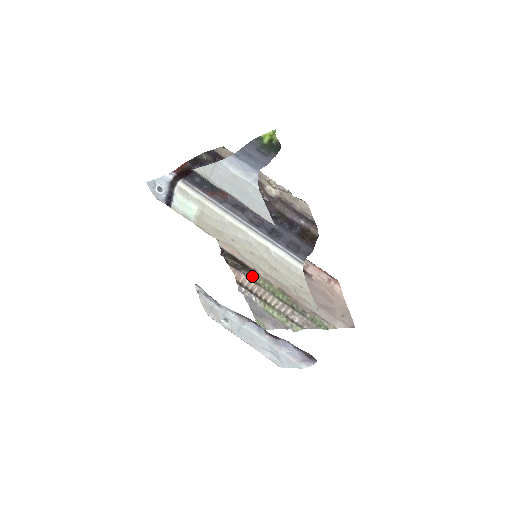
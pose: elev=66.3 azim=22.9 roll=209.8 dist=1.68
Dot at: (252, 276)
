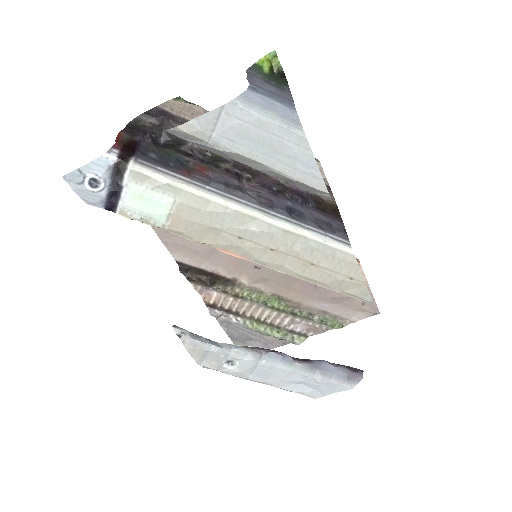
Dot at: (231, 289)
